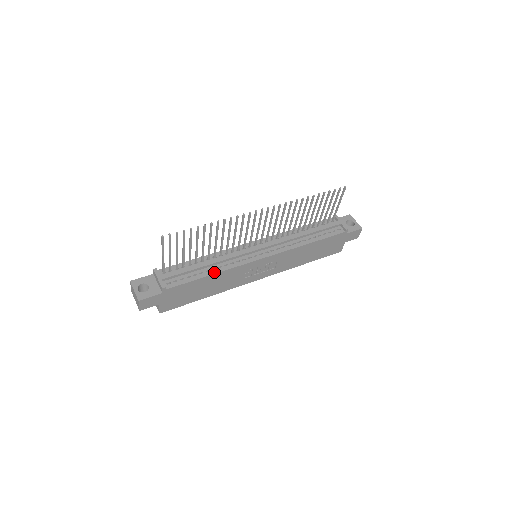
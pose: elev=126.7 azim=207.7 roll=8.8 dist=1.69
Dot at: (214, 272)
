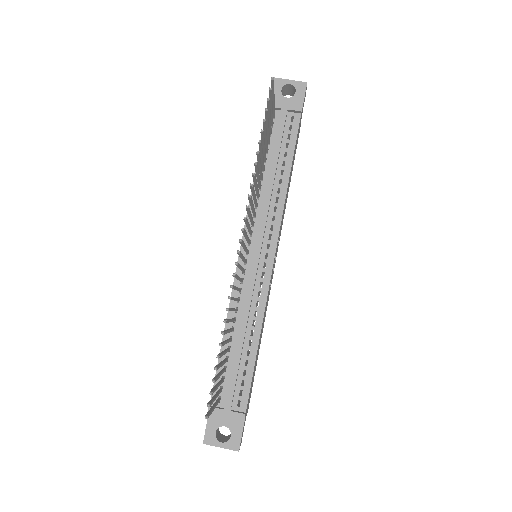
Dot at: (257, 337)
